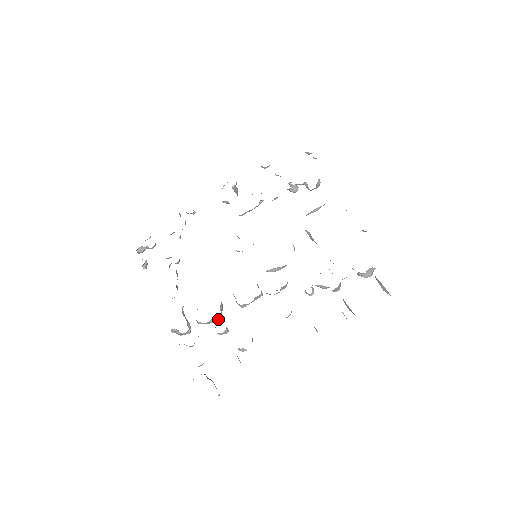
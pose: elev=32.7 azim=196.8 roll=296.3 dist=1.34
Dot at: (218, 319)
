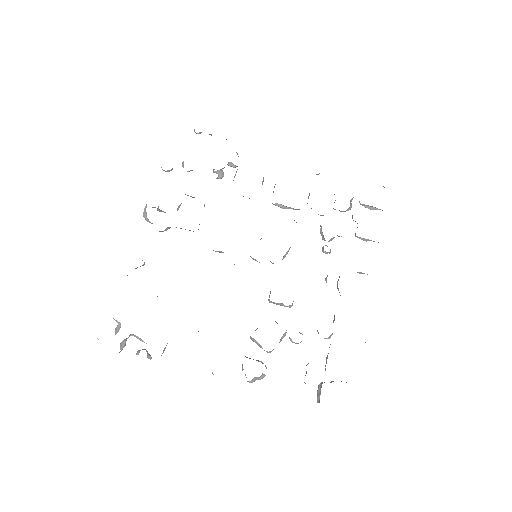
Dot at: (285, 333)
